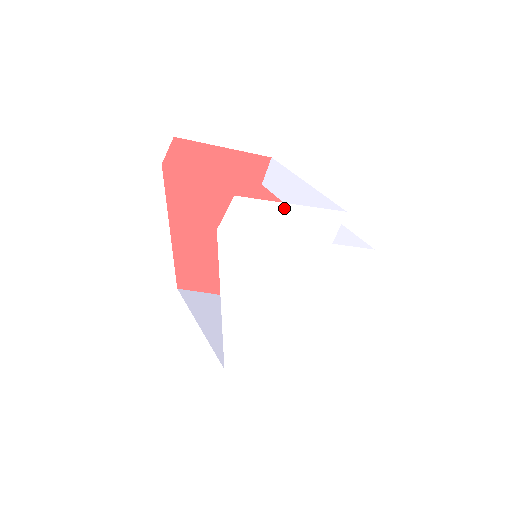
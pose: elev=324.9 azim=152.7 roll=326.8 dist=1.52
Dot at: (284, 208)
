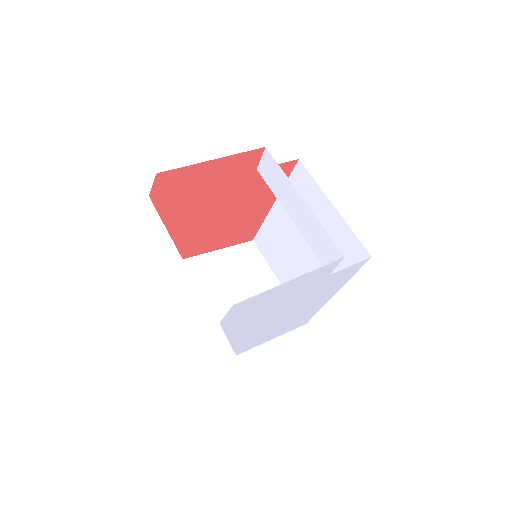
Dot at: (282, 286)
